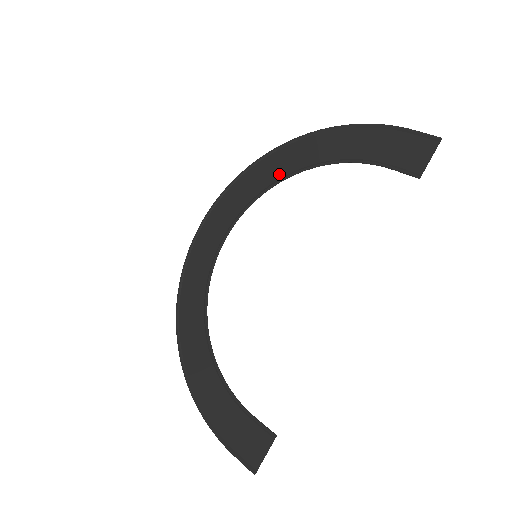
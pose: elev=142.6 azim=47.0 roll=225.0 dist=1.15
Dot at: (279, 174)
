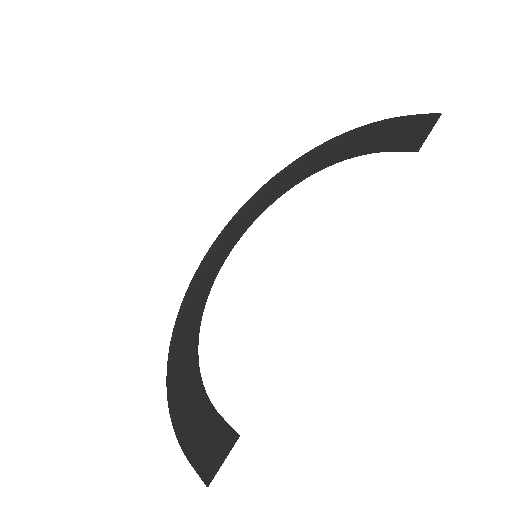
Dot at: (289, 183)
